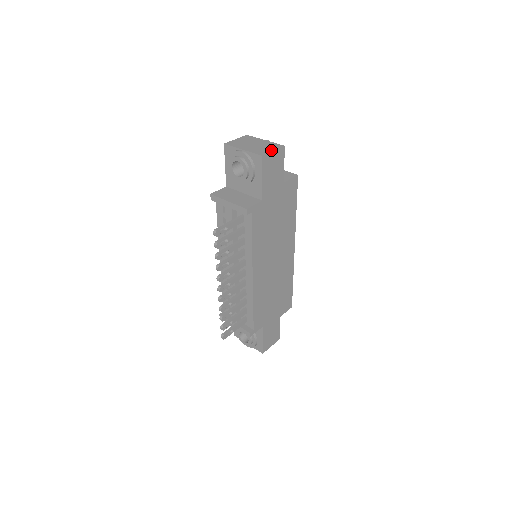
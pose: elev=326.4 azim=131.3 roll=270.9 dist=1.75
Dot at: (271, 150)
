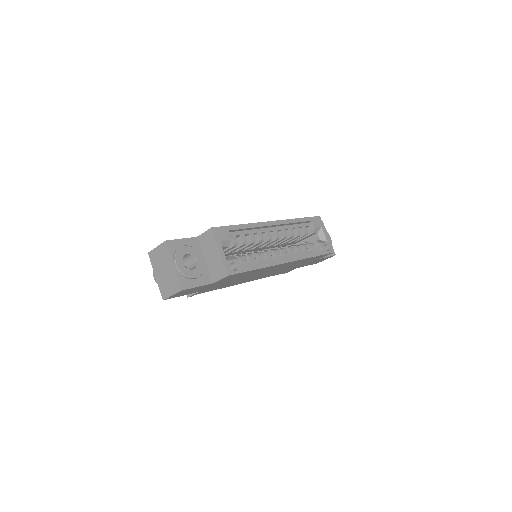
Dot at: (170, 294)
